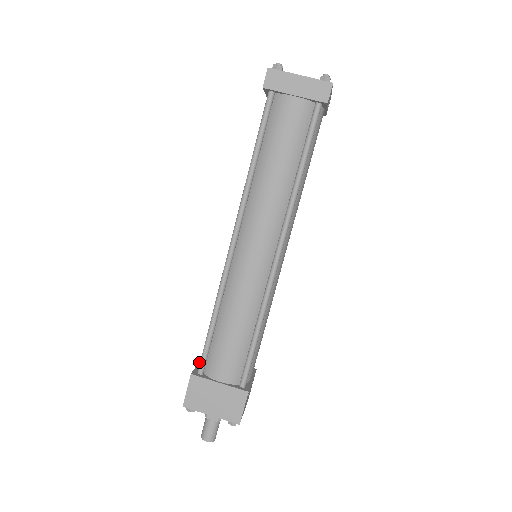
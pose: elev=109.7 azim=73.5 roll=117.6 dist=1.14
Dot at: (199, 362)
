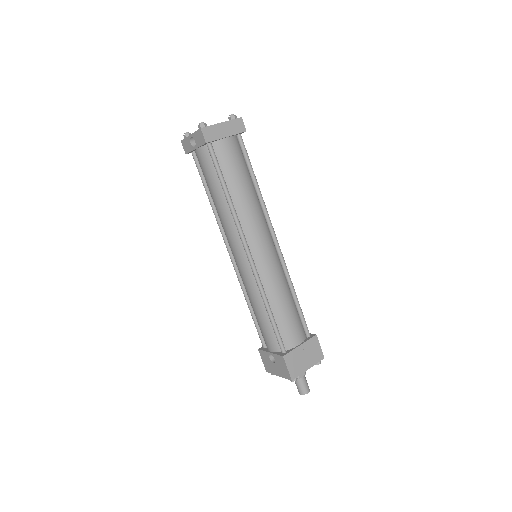
Dot at: (269, 352)
